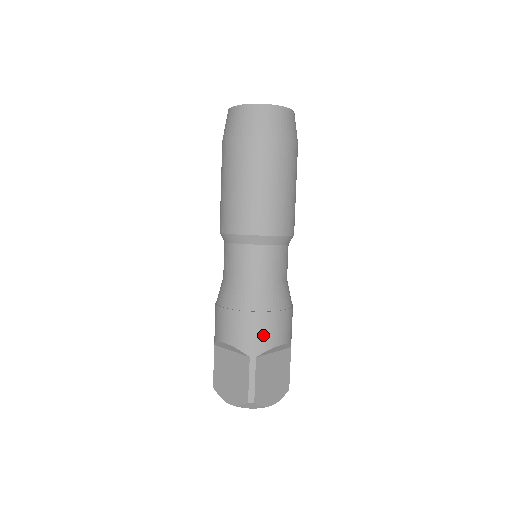
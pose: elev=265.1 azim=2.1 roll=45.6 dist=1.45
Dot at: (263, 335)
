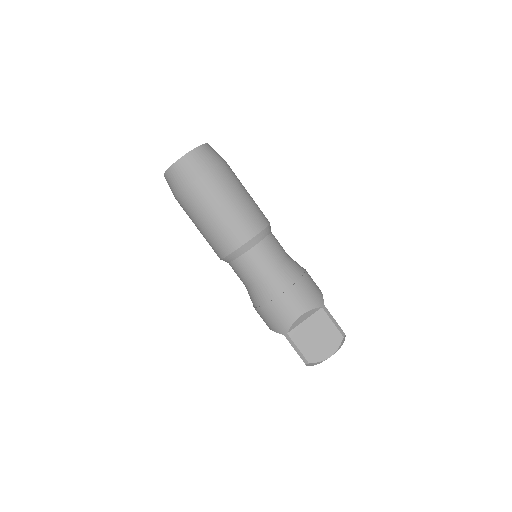
Dot at: (315, 288)
